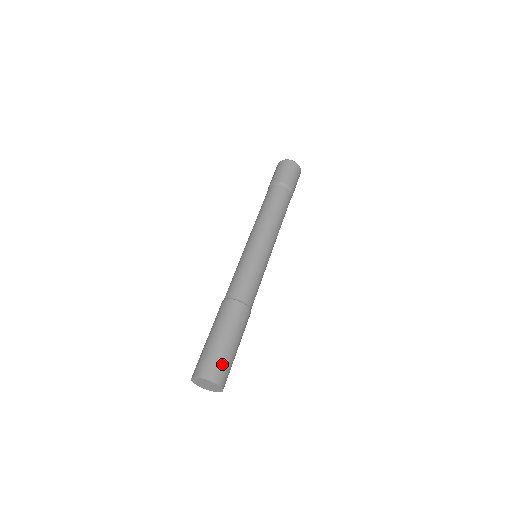
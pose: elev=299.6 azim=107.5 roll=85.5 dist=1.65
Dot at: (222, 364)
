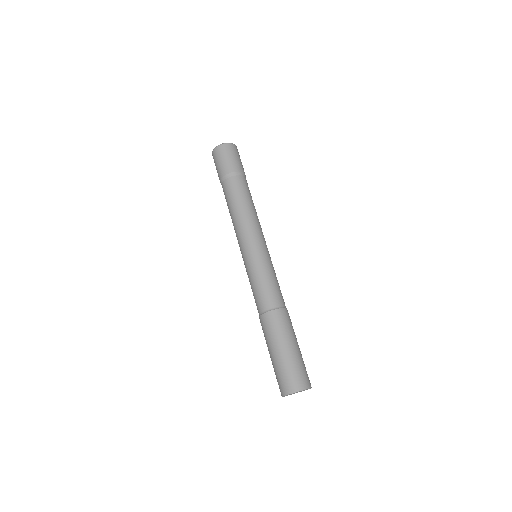
Dot at: (298, 371)
